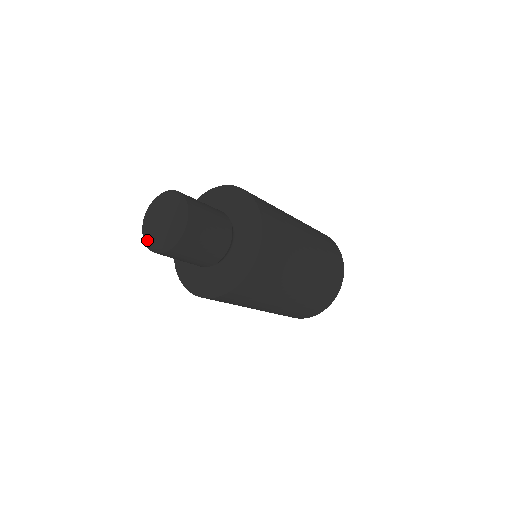
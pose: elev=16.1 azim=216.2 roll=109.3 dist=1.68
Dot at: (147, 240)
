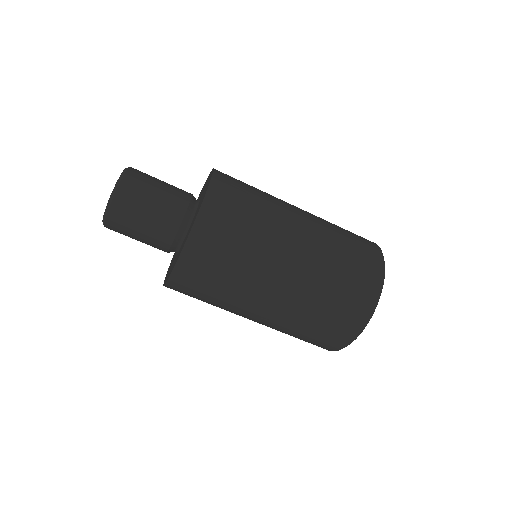
Dot at: (106, 209)
